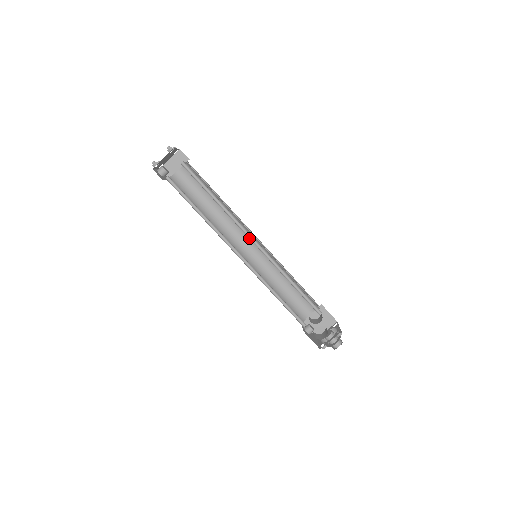
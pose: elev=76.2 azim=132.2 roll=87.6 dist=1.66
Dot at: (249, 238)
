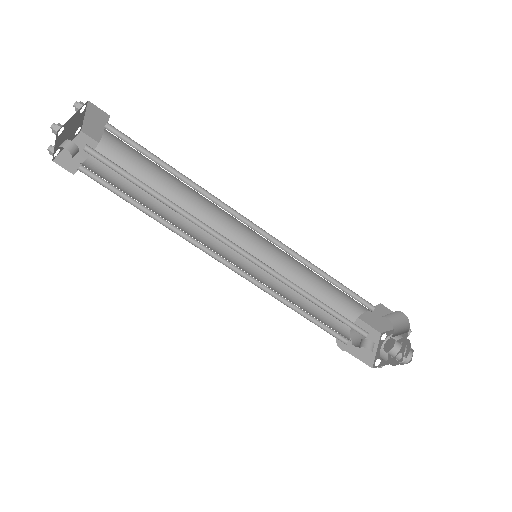
Dot at: (243, 222)
